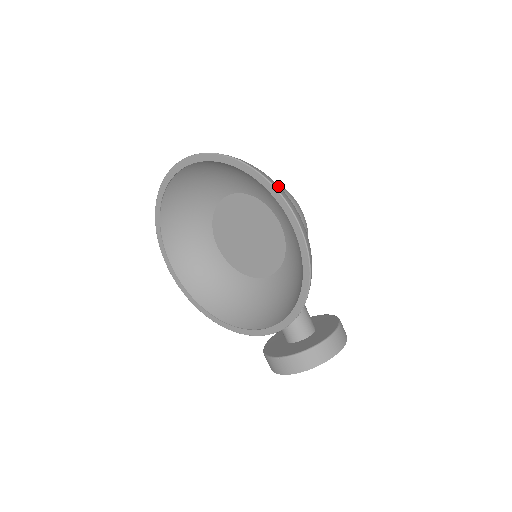
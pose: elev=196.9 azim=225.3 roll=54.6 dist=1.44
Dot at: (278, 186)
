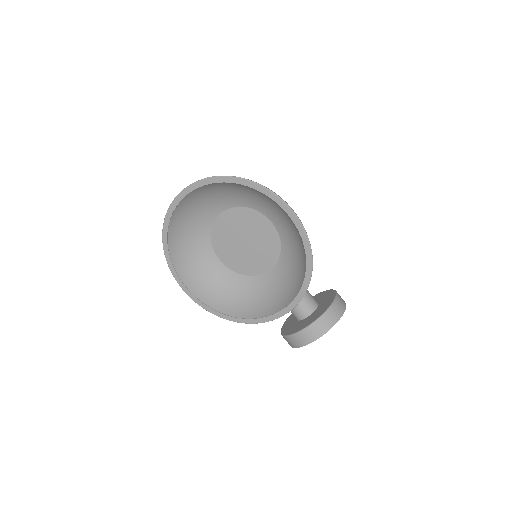
Dot at: occluded
